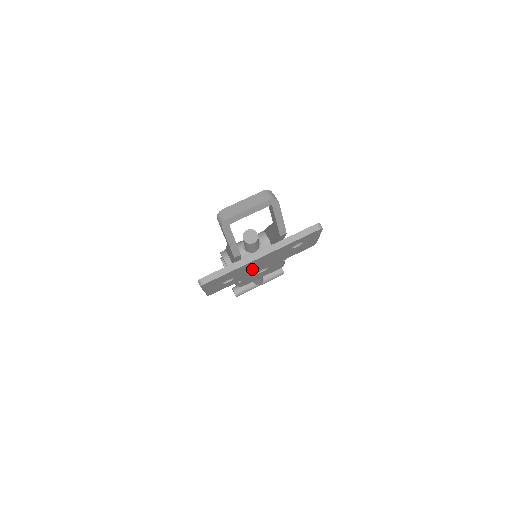
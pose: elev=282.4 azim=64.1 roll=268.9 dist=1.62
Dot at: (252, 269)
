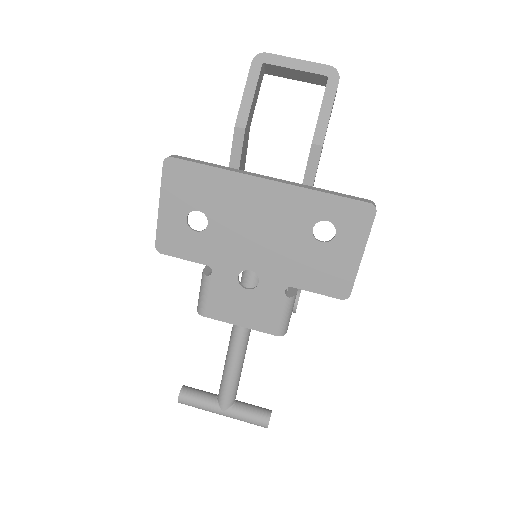
Dot at: (240, 231)
